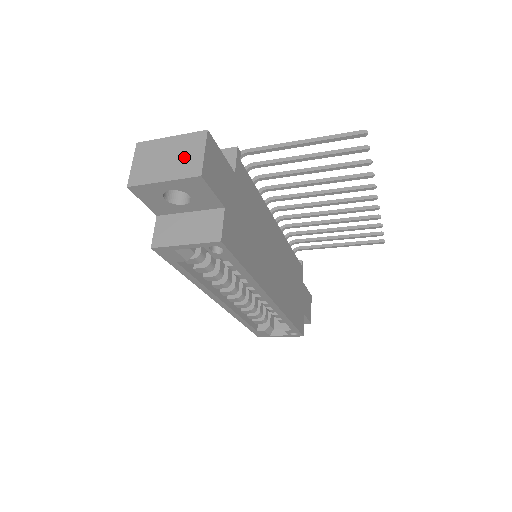
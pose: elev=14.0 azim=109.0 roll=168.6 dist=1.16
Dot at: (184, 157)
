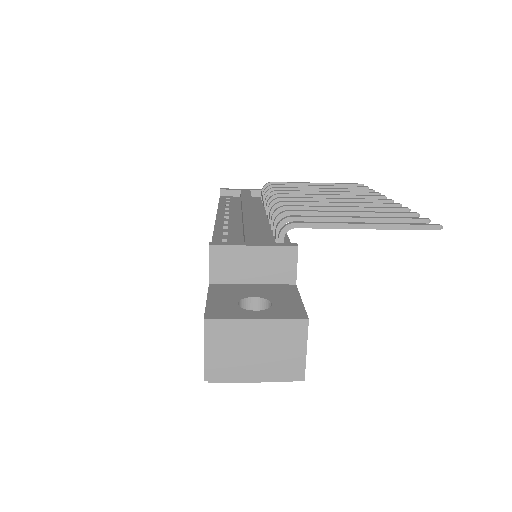
Dot at: (280, 353)
